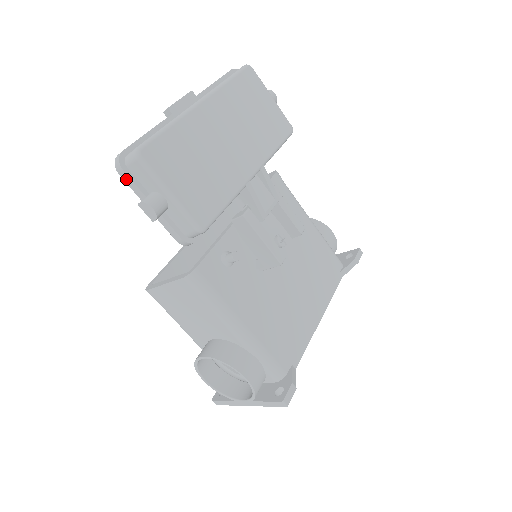
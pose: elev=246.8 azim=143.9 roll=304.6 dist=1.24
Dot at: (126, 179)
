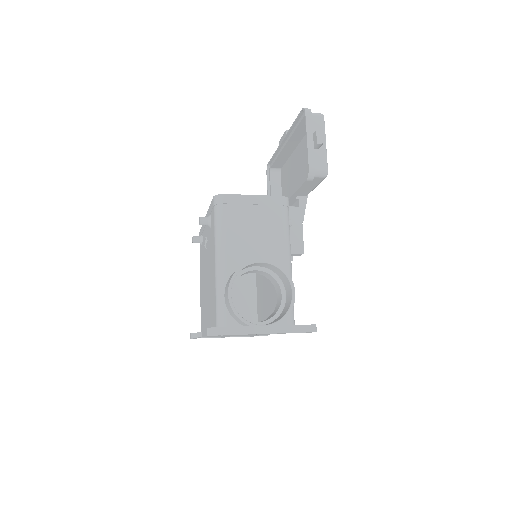
Dot at: (308, 118)
